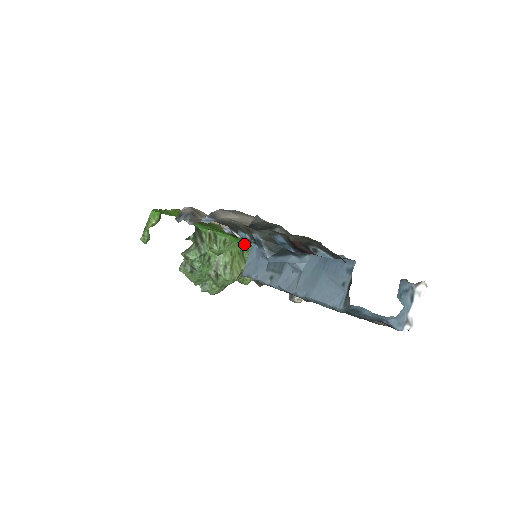
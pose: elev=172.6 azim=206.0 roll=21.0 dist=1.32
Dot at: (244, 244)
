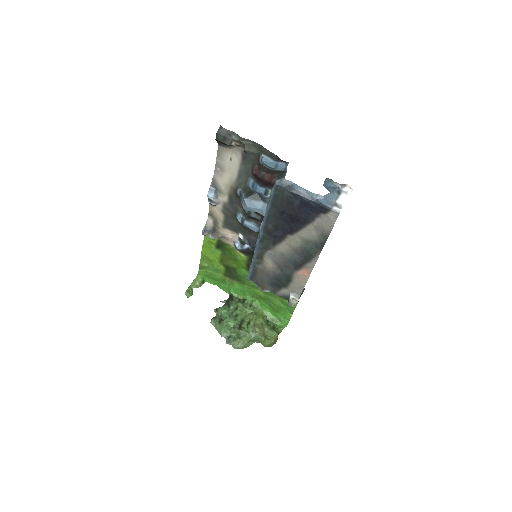
Dot at: (269, 313)
